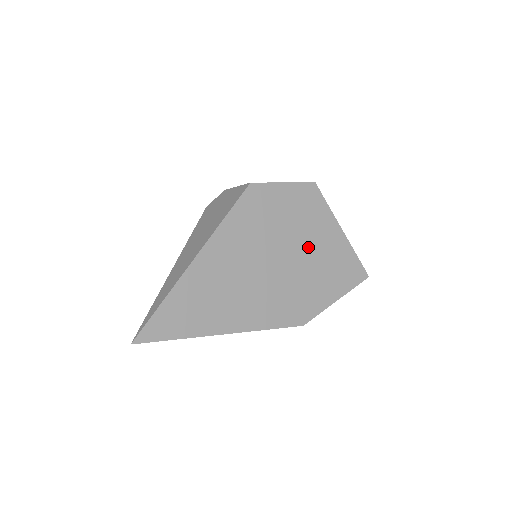
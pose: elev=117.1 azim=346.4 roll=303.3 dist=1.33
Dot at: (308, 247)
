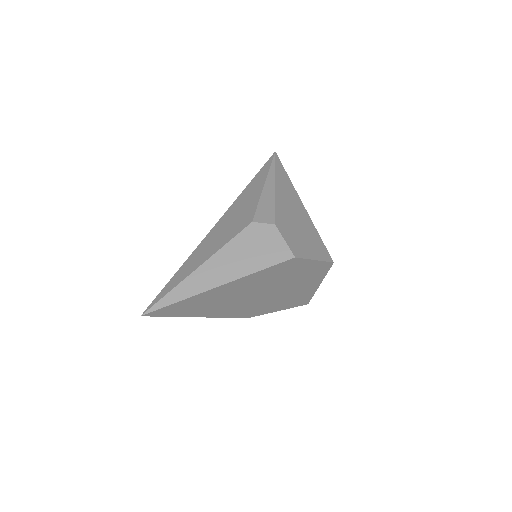
Dot at: (291, 289)
